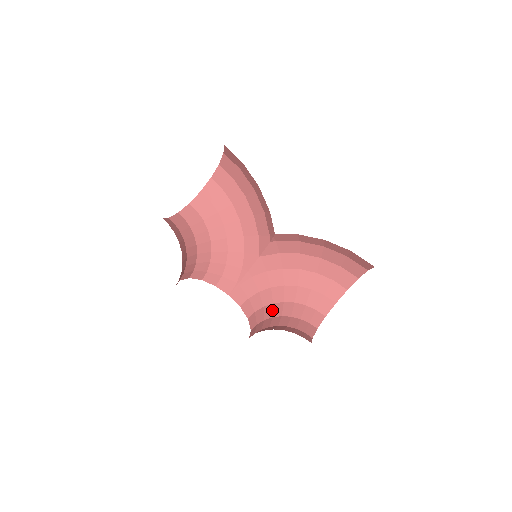
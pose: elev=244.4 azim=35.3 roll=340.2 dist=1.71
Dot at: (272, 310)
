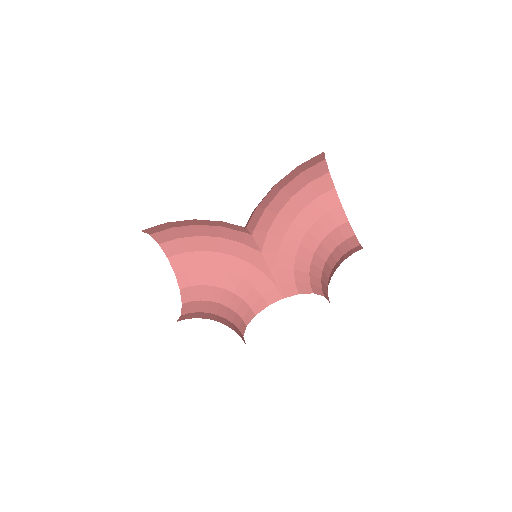
Dot at: (316, 267)
